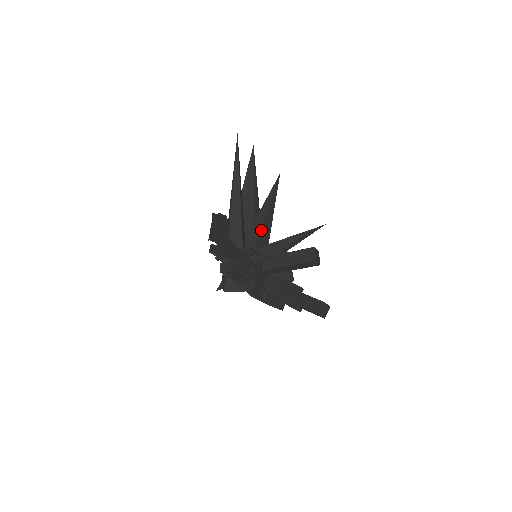
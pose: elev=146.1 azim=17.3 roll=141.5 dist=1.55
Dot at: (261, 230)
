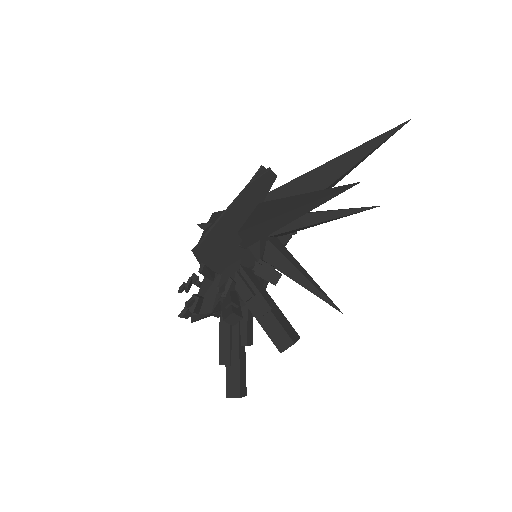
Dot at: (294, 230)
